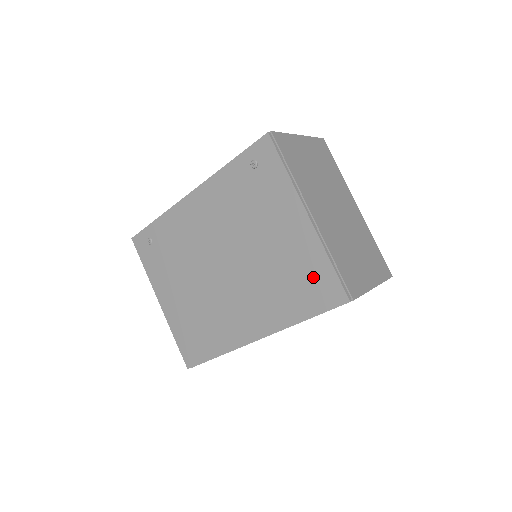
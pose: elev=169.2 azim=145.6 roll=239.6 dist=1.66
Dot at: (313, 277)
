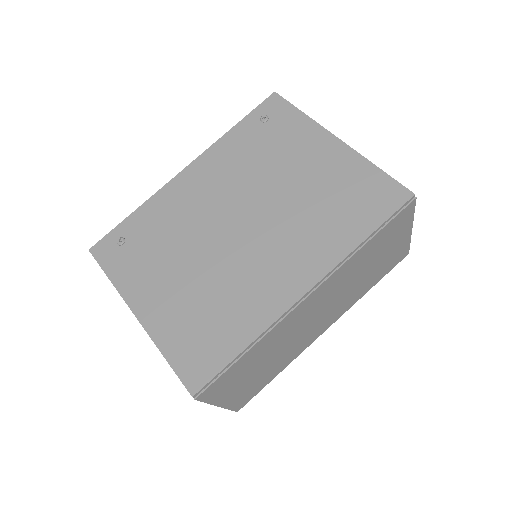
Dot at: (363, 189)
